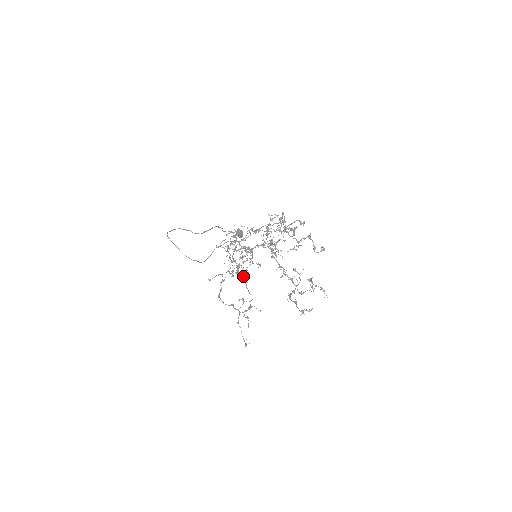
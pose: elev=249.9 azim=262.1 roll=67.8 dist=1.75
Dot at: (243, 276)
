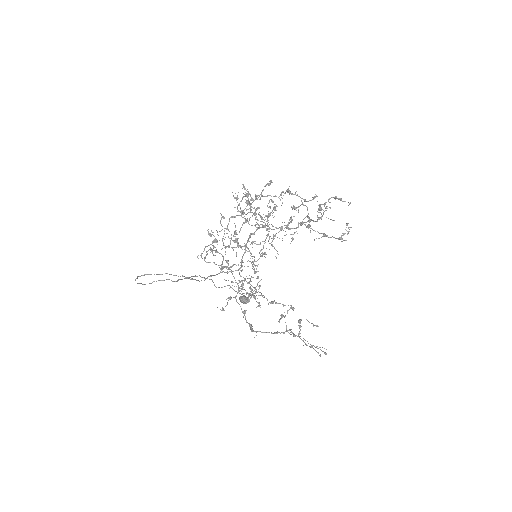
Dot at: occluded
